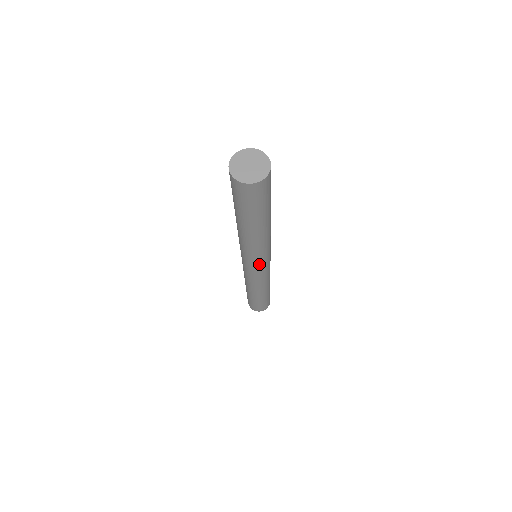
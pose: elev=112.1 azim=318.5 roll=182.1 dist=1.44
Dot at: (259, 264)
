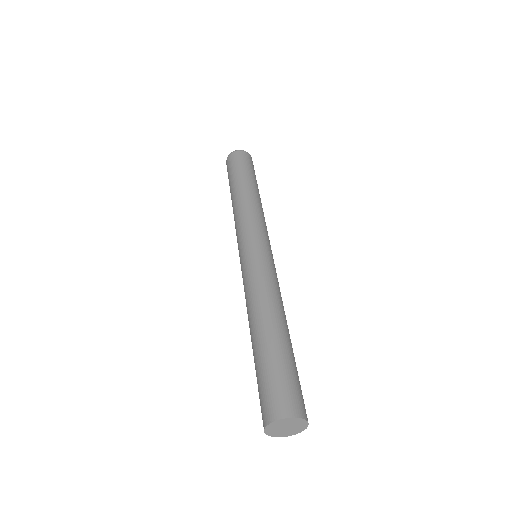
Dot at: occluded
